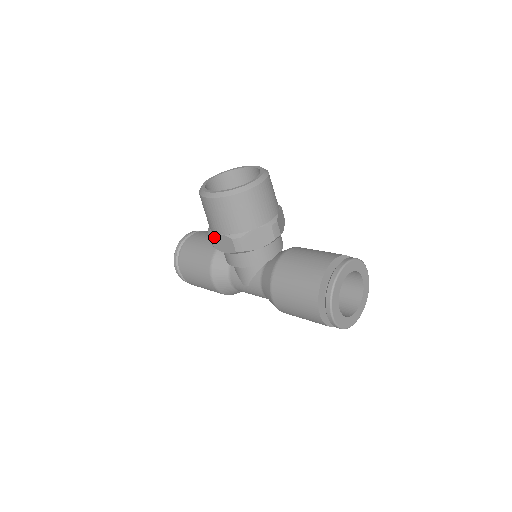
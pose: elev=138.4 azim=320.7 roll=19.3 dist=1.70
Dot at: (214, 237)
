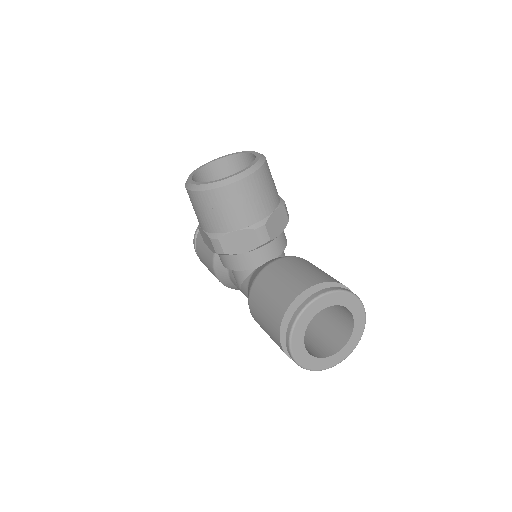
Dot at: (201, 231)
